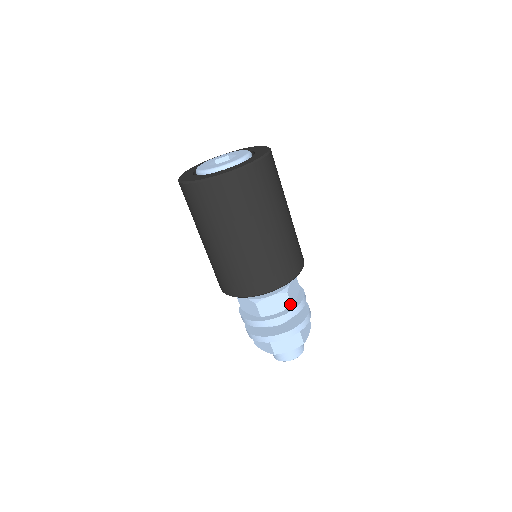
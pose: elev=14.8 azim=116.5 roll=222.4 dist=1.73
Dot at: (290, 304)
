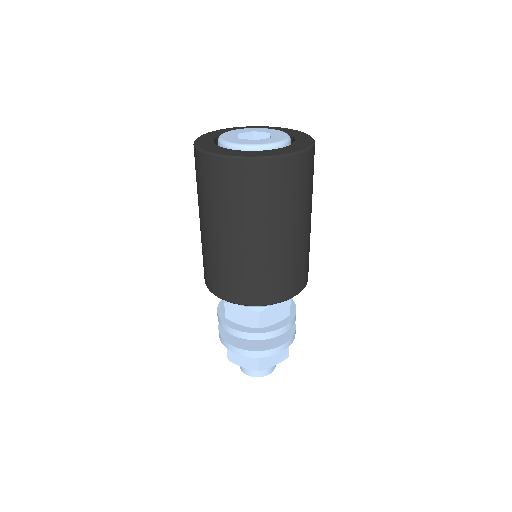
Dot at: (289, 313)
